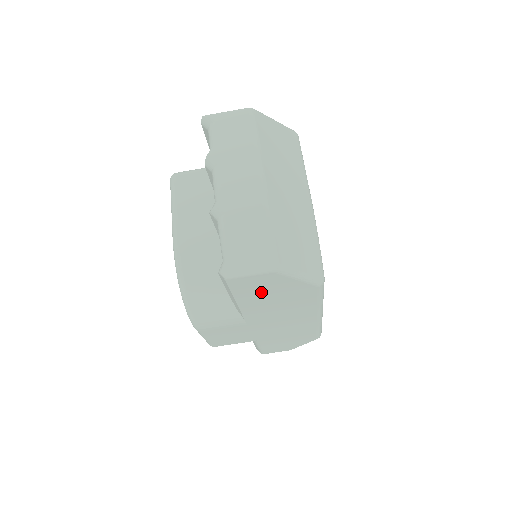
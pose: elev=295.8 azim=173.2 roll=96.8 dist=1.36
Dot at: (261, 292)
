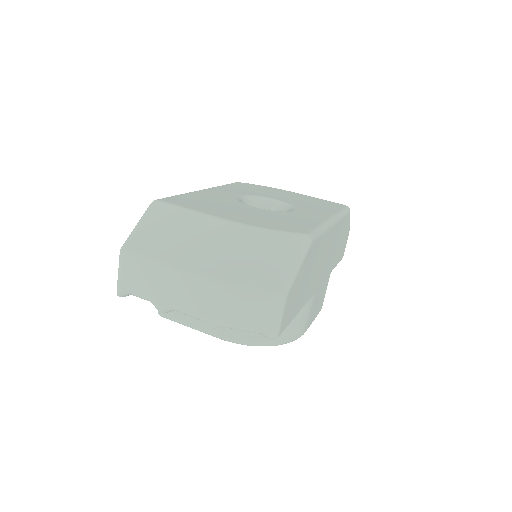
Dot at: (298, 296)
